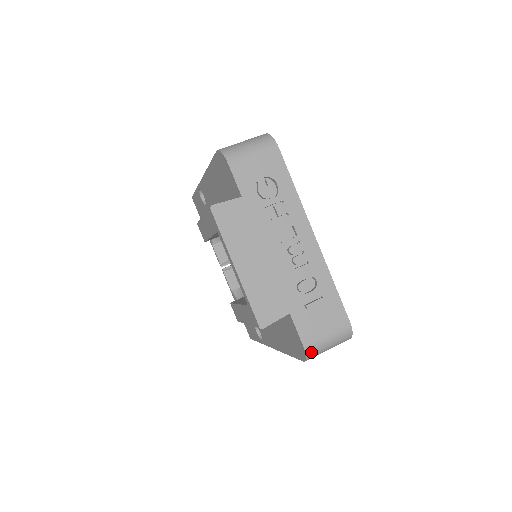
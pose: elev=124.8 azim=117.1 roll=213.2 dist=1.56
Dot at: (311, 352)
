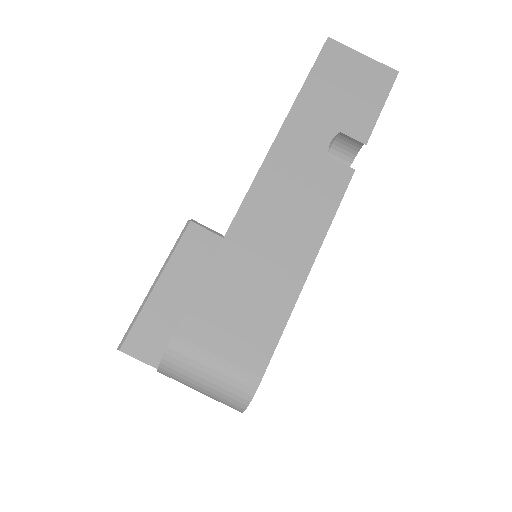
Dot at: occluded
